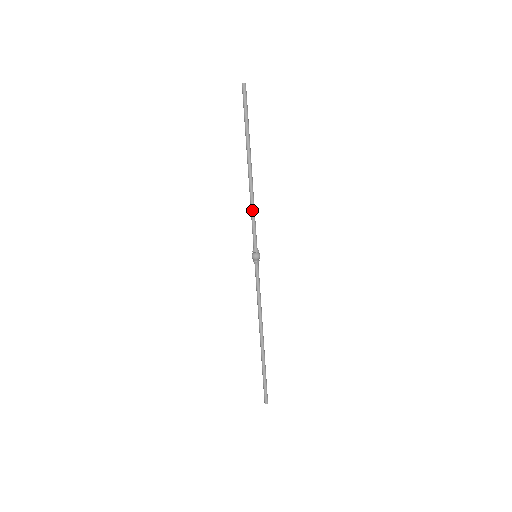
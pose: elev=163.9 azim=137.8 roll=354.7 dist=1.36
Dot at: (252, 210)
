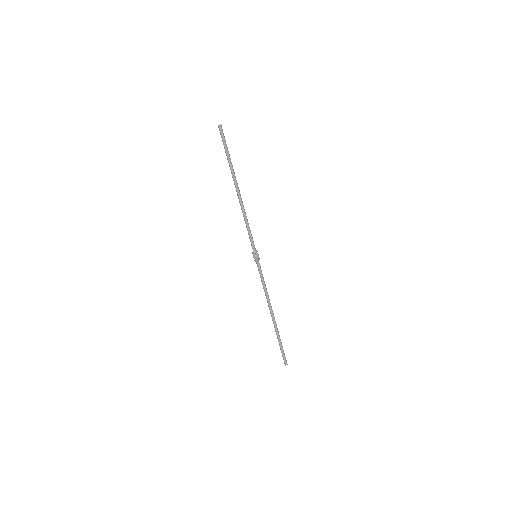
Dot at: (245, 222)
